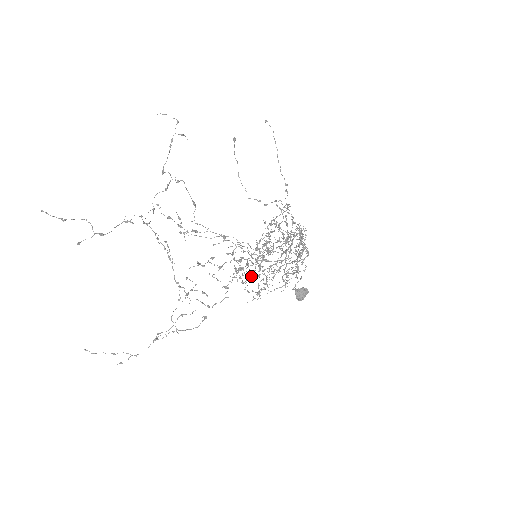
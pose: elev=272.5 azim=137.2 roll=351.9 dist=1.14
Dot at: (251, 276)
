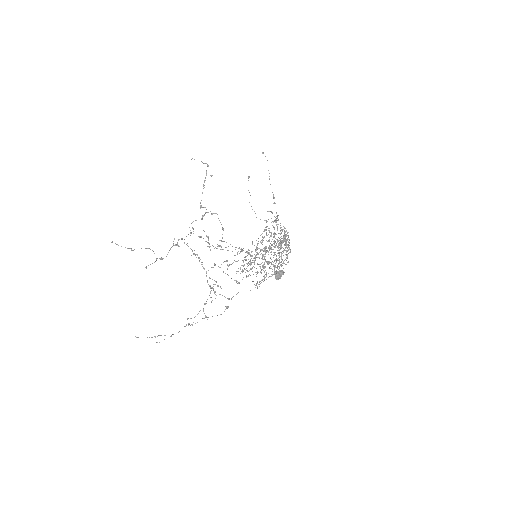
Dot at: (252, 271)
